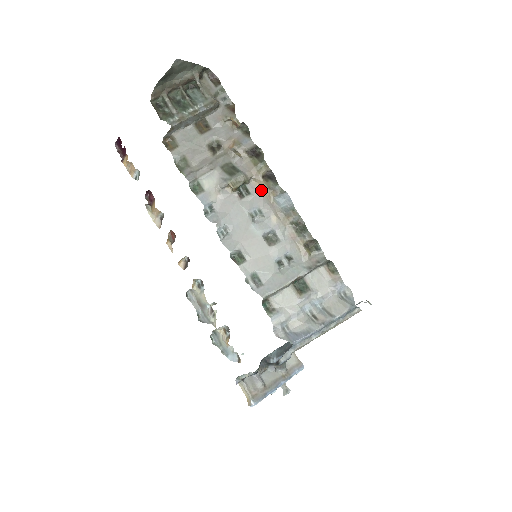
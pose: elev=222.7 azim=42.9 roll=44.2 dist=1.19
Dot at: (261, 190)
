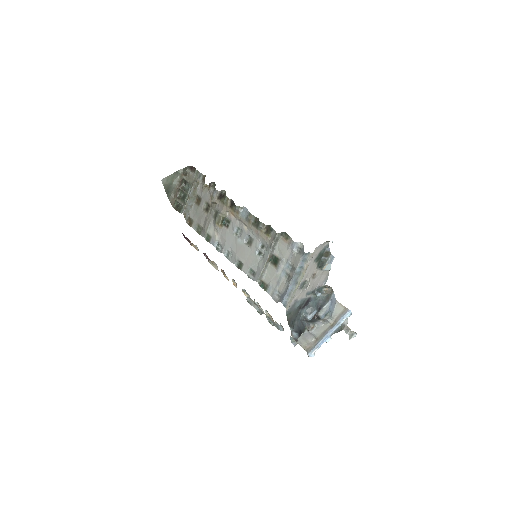
Dot at: (233, 215)
